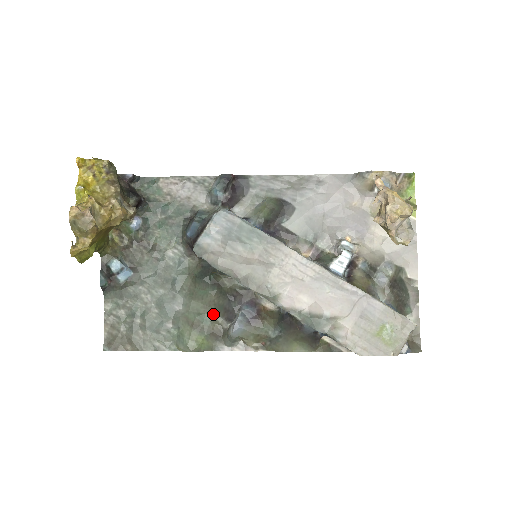
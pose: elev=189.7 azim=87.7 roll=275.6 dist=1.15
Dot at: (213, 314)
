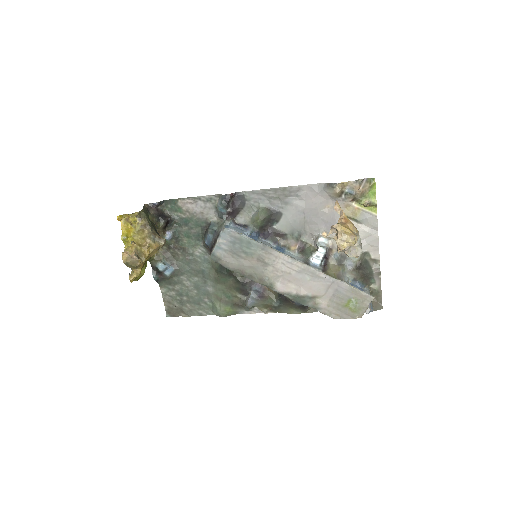
Dot at: (233, 292)
